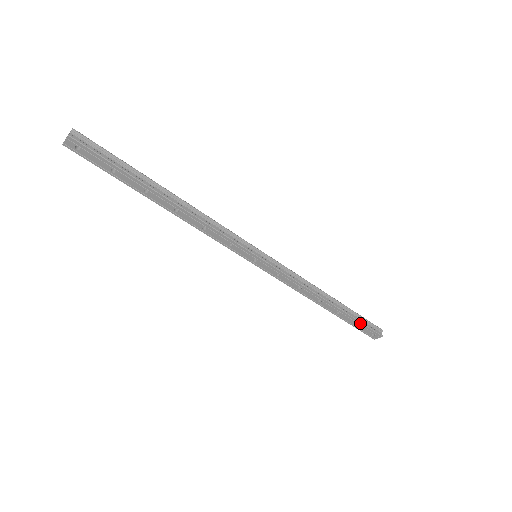
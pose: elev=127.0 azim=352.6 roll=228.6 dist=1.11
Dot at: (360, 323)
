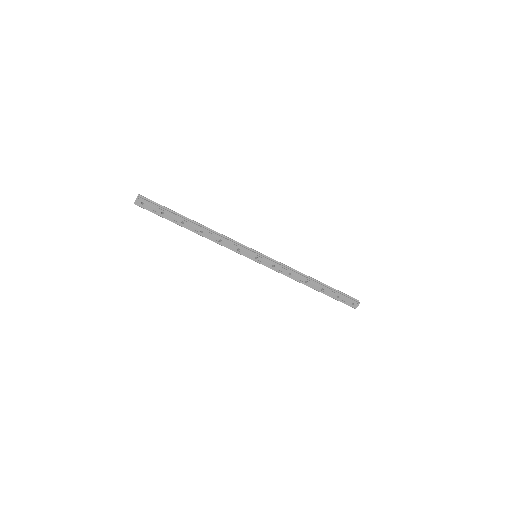
Dot at: (340, 295)
